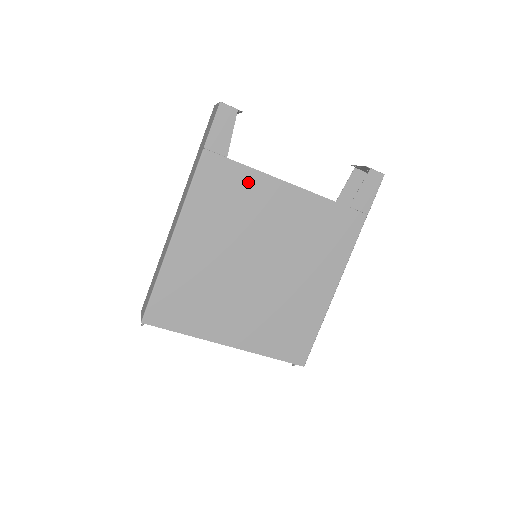
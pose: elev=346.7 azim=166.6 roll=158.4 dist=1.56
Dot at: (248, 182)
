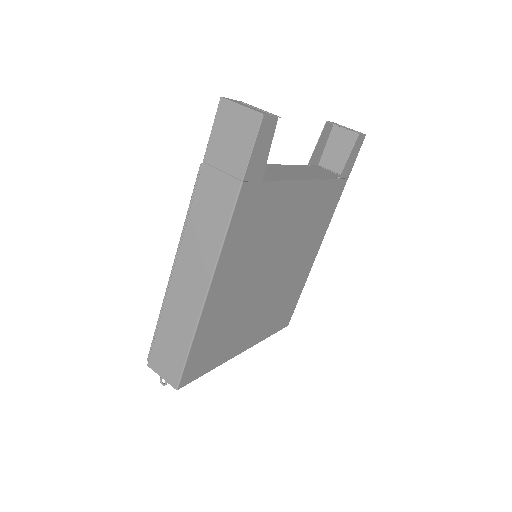
Dot at: (275, 198)
